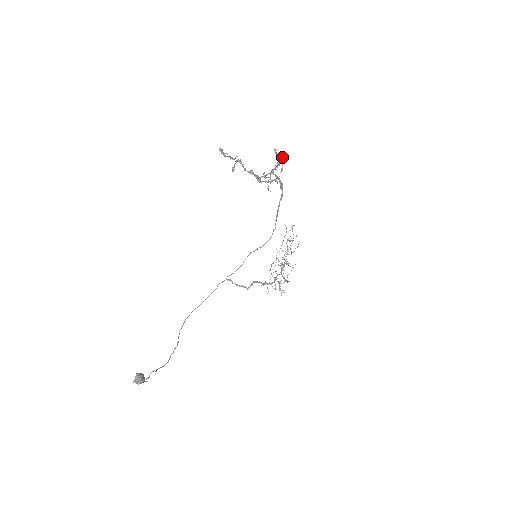
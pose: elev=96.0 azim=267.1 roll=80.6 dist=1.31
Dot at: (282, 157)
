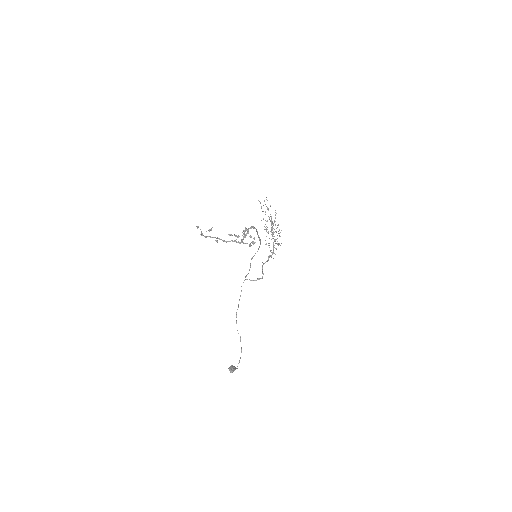
Dot at: (251, 237)
